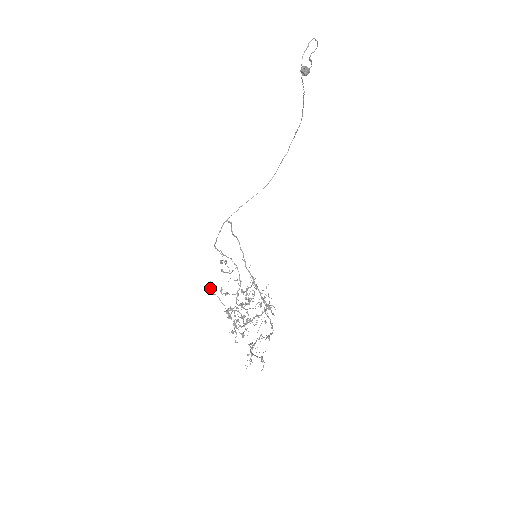
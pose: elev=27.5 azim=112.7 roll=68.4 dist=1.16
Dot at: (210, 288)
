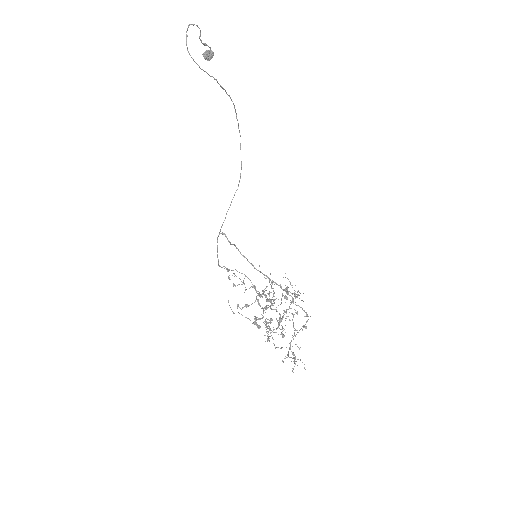
Dot at: occluded
